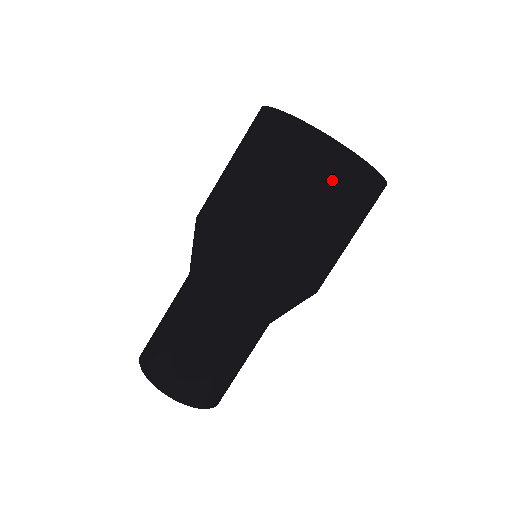
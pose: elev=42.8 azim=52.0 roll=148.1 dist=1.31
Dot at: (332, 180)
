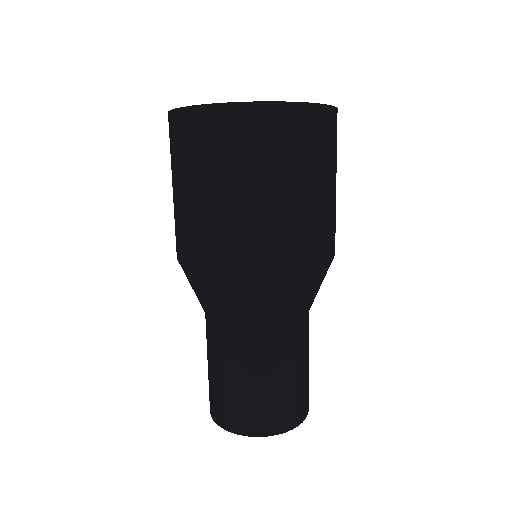
Dot at: (236, 144)
